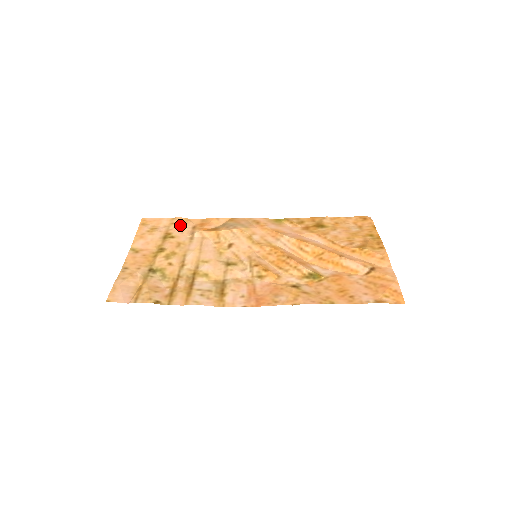
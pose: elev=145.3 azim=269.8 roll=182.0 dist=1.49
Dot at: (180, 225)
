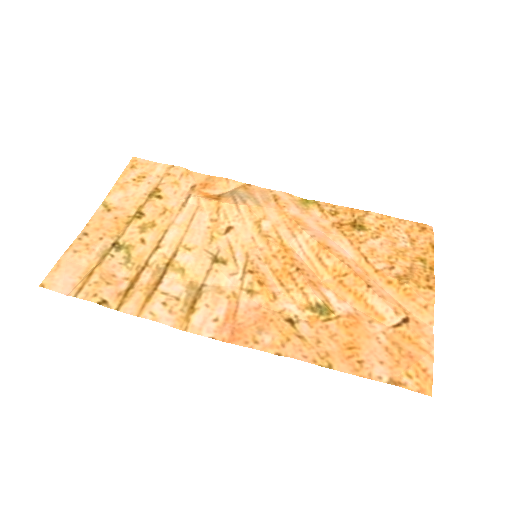
Dot at: (176, 179)
